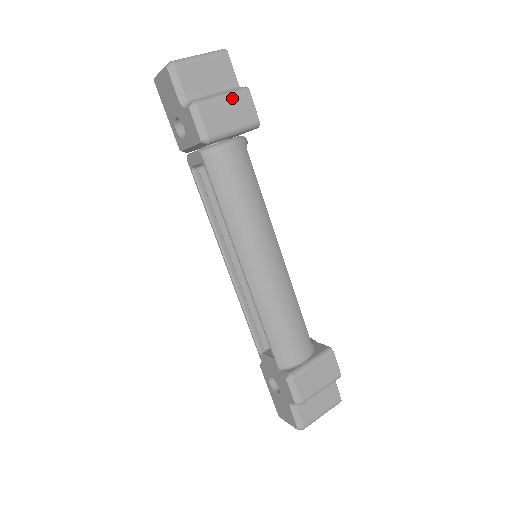
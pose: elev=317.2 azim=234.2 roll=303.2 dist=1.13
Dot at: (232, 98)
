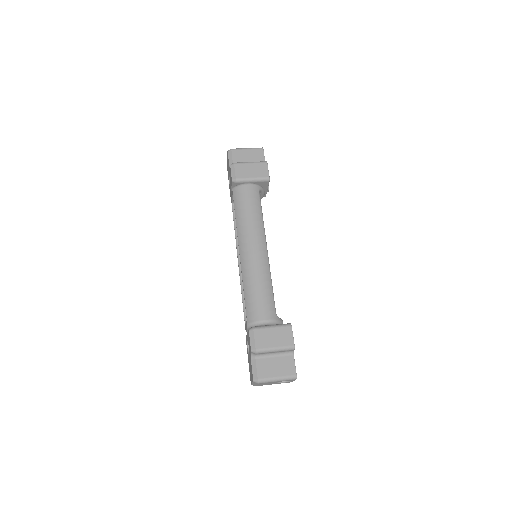
Dot at: (255, 164)
